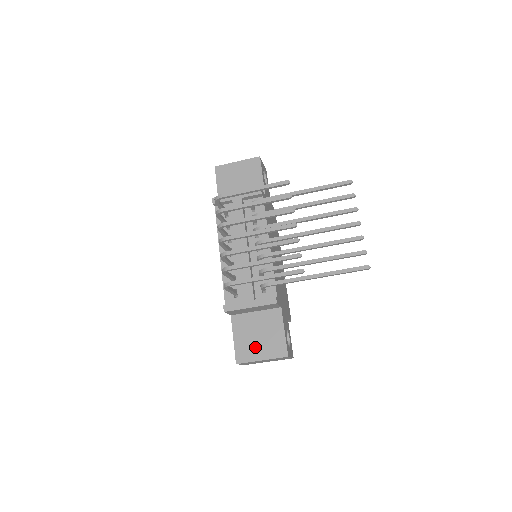
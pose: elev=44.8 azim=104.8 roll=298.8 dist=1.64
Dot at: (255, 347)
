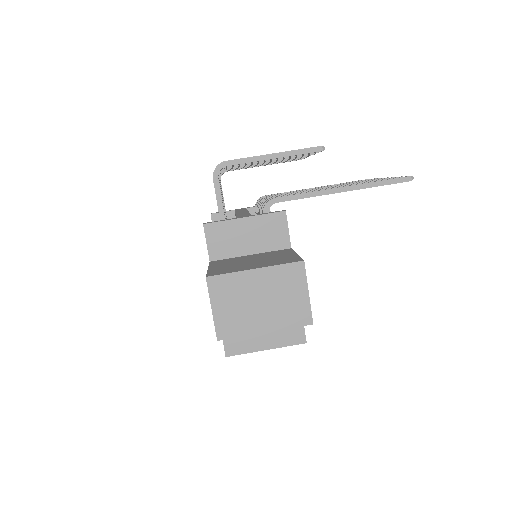
Dot at: (245, 265)
